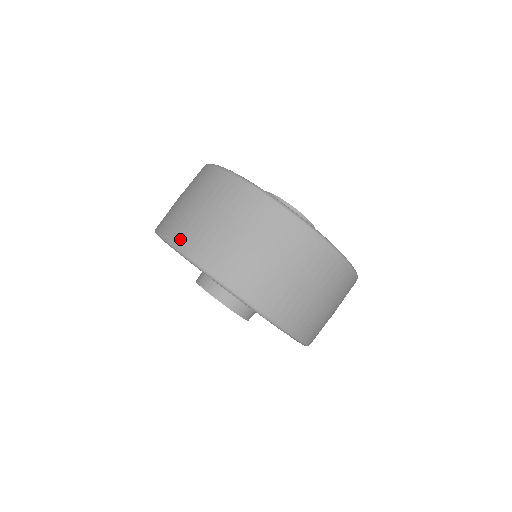
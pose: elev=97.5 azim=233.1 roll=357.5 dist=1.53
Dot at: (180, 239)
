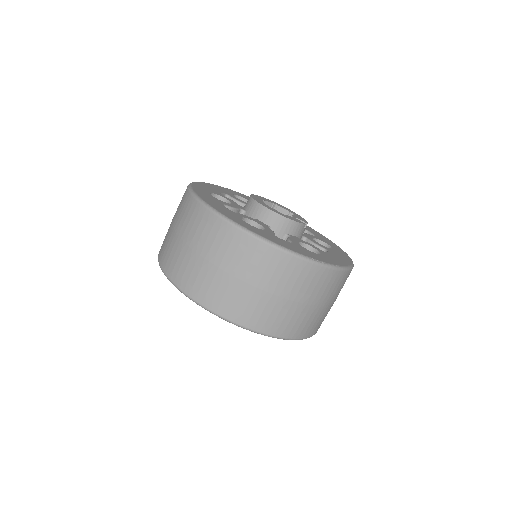
Dot at: (167, 266)
